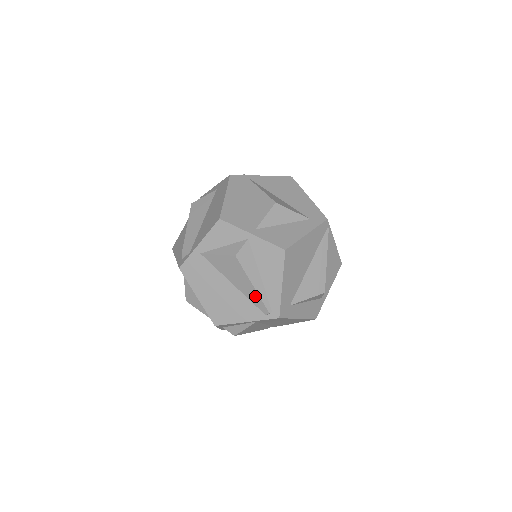
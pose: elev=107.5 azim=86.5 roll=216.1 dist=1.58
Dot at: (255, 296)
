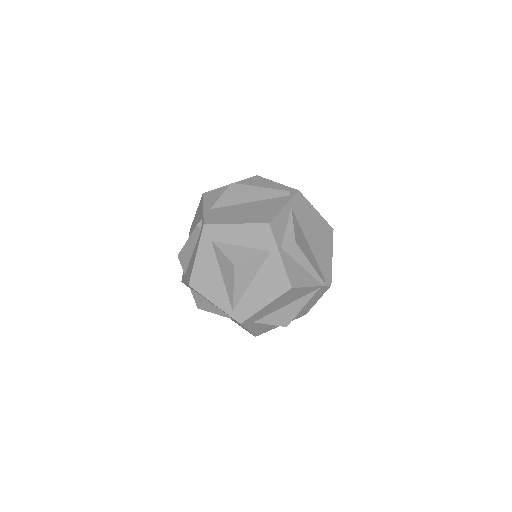
Dot at: (269, 192)
